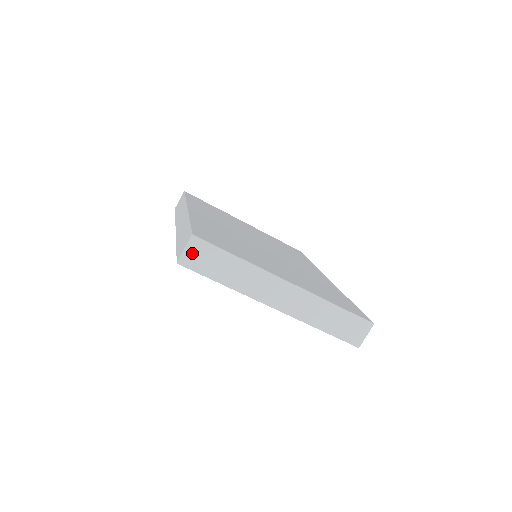
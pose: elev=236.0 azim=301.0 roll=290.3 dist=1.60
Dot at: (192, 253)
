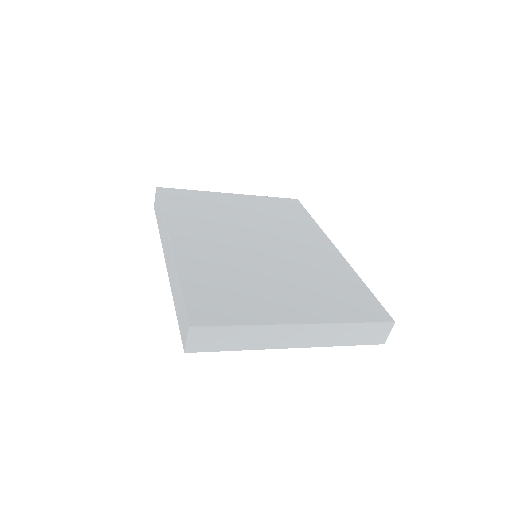
Dot at: (196, 340)
